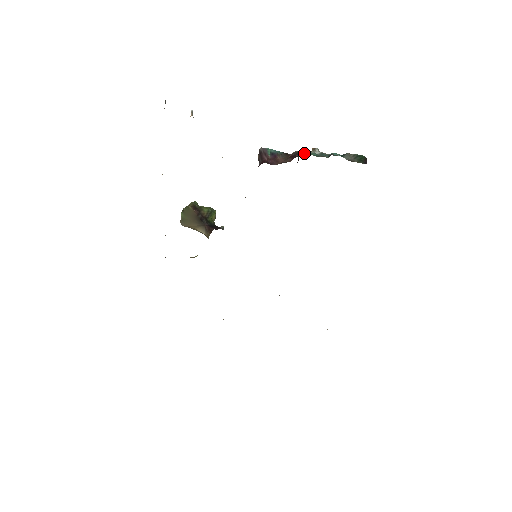
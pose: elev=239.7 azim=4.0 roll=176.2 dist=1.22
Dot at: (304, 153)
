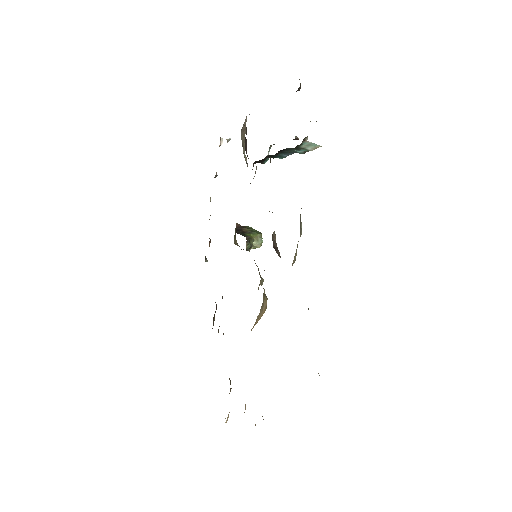
Dot at: occluded
